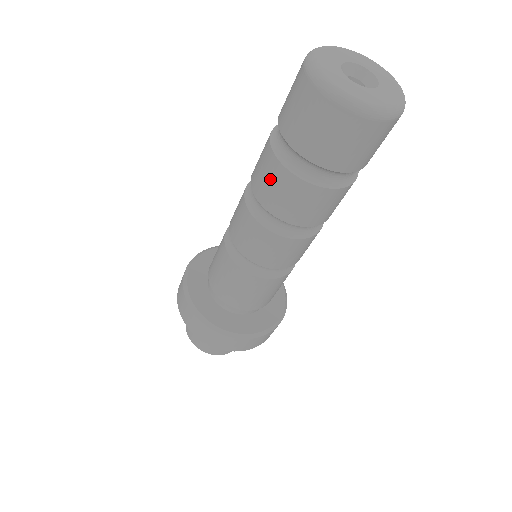
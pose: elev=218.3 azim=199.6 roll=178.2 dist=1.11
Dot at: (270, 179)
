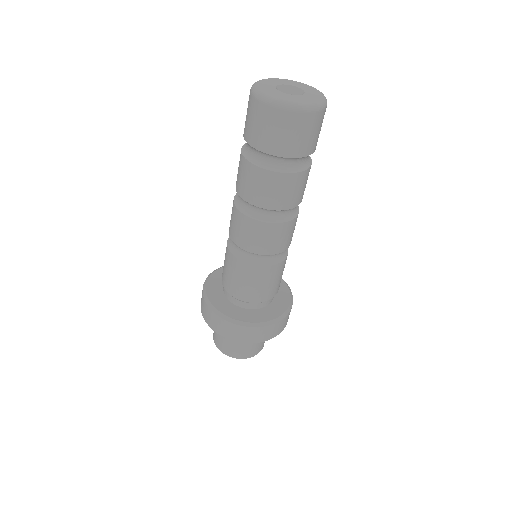
Dot at: occluded
